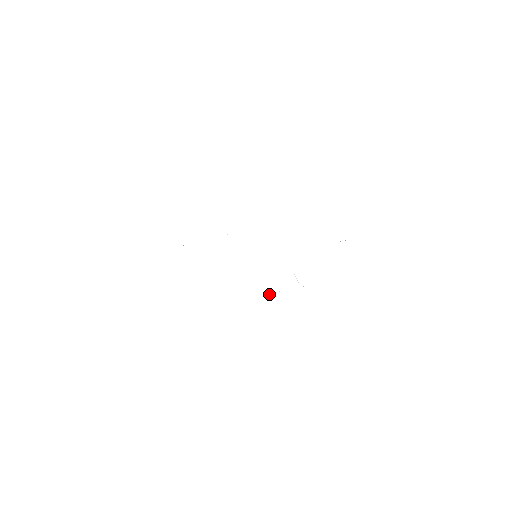
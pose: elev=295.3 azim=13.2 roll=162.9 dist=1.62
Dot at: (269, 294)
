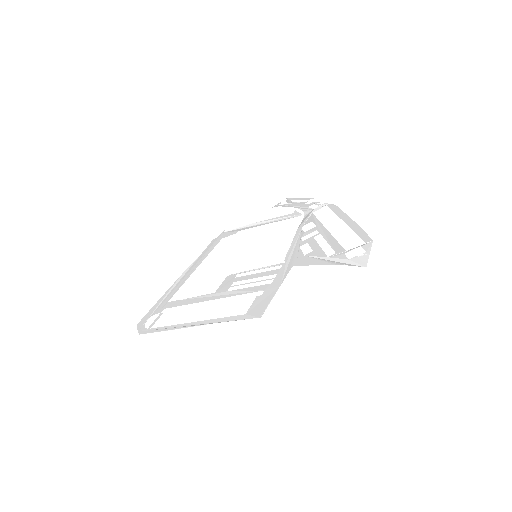
Dot at: (281, 205)
